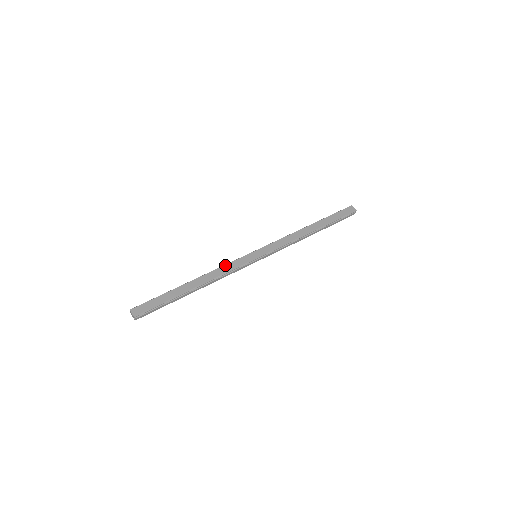
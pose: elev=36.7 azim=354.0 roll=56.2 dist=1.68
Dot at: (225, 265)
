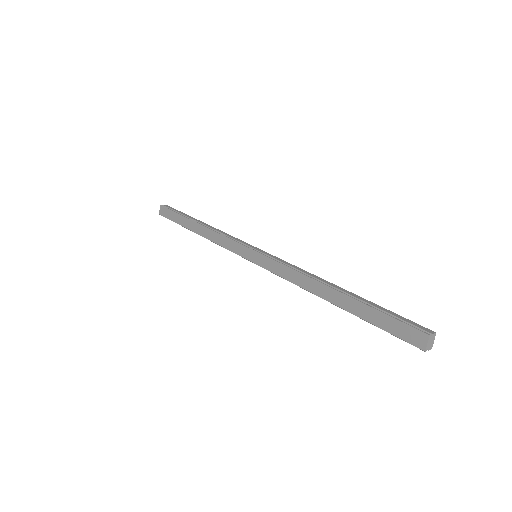
Dot at: (224, 237)
